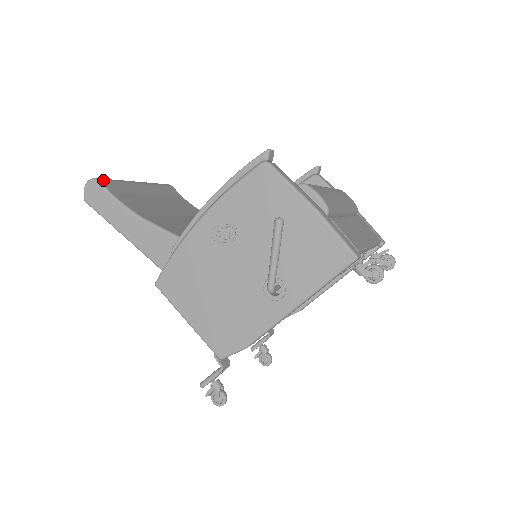
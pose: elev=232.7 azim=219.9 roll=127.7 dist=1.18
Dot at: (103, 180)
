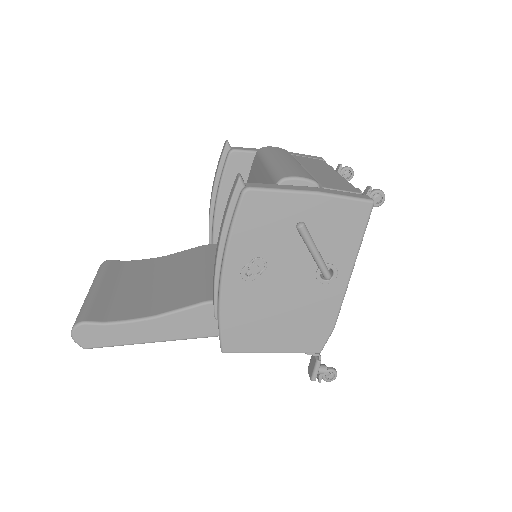
Dot at: (84, 318)
